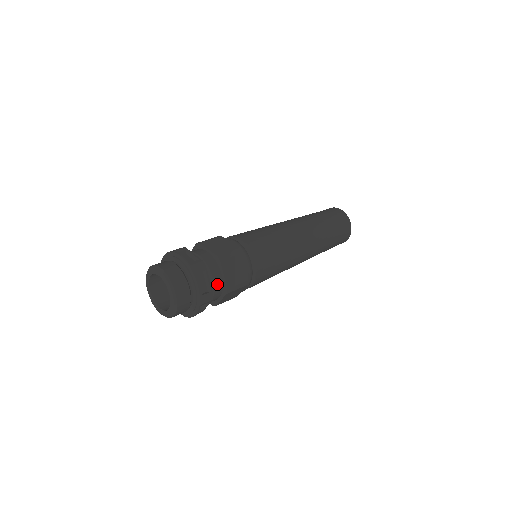
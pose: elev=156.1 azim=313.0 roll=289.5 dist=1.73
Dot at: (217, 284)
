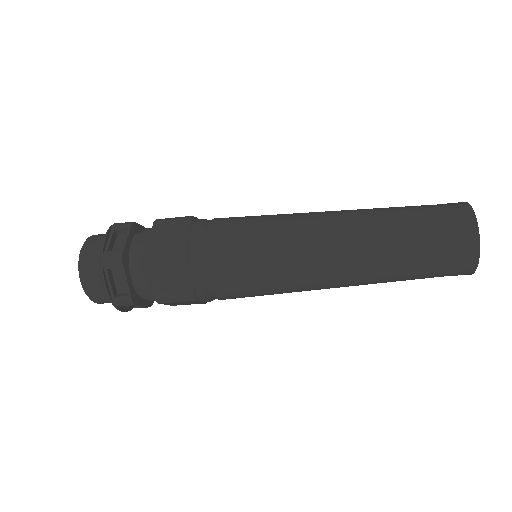
Dot at: occluded
